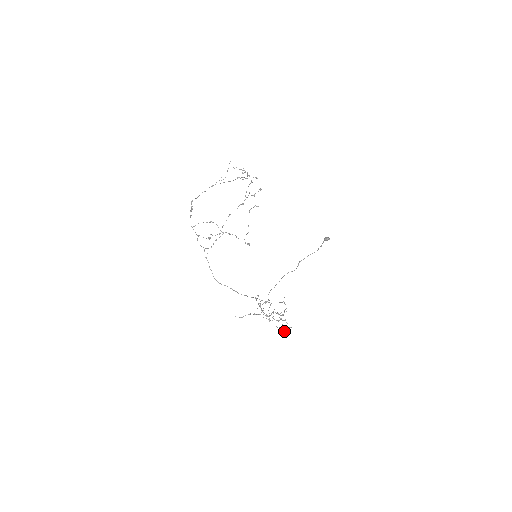
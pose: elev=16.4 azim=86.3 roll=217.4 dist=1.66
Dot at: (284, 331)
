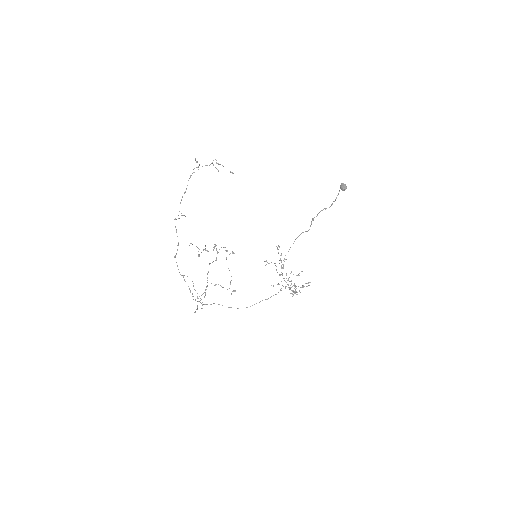
Dot at: occluded
